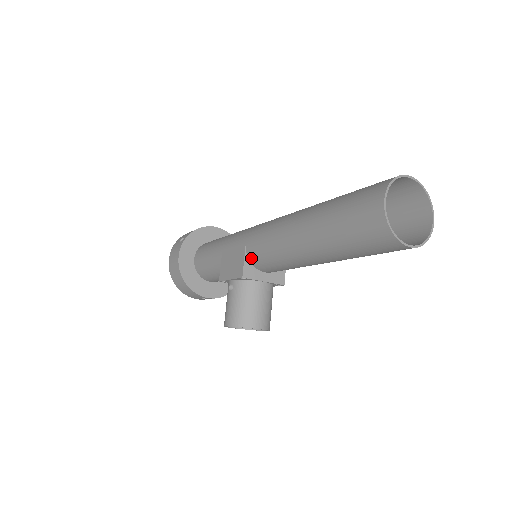
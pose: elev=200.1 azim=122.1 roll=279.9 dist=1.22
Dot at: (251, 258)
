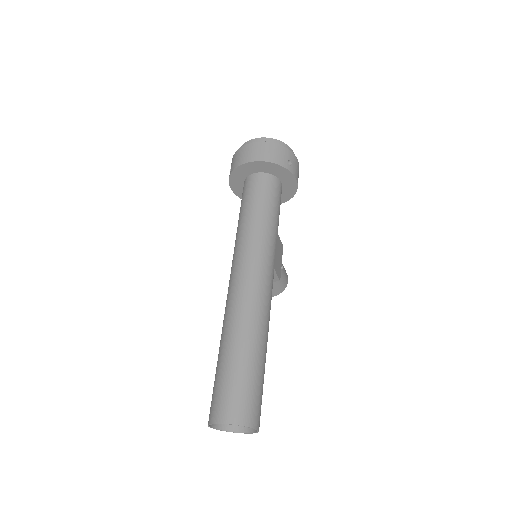
Dot at: occluded
